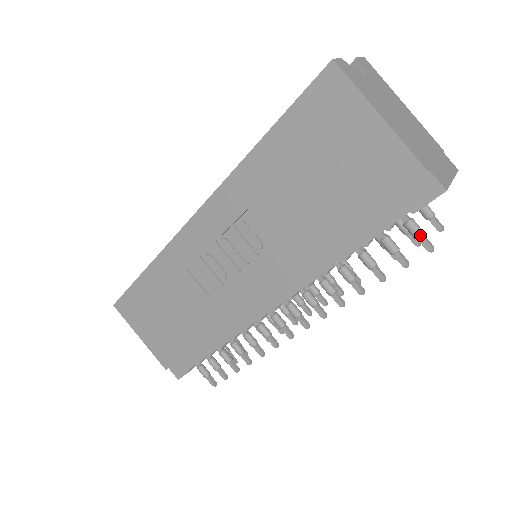
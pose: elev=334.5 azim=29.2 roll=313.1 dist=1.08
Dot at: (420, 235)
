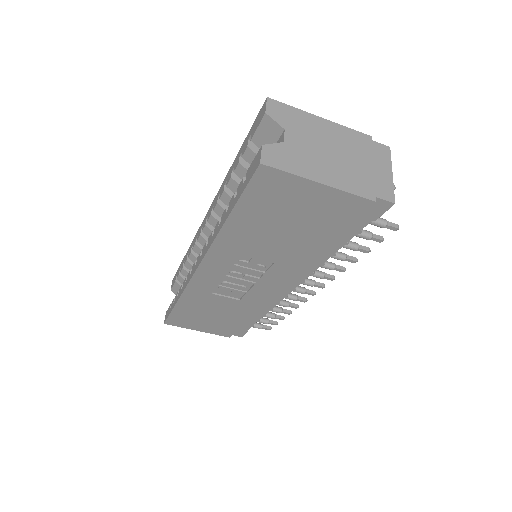
Dot at: (385, 226)
